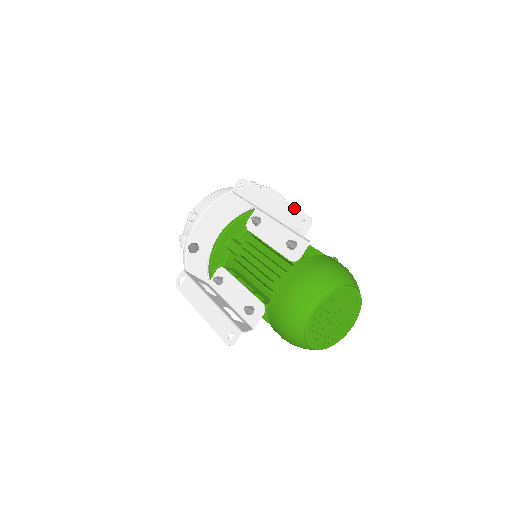
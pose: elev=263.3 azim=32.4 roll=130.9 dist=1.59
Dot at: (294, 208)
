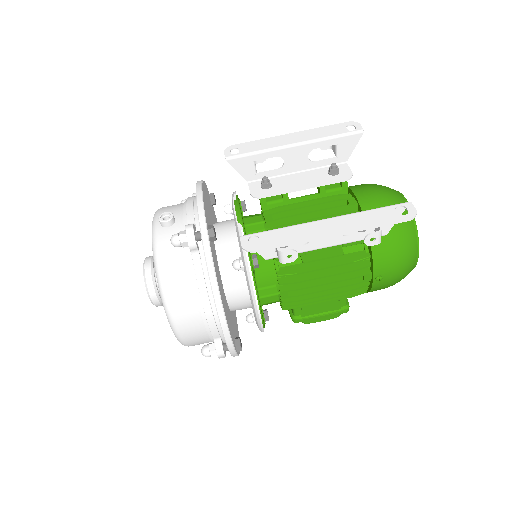
Dot at: (327, 126)
